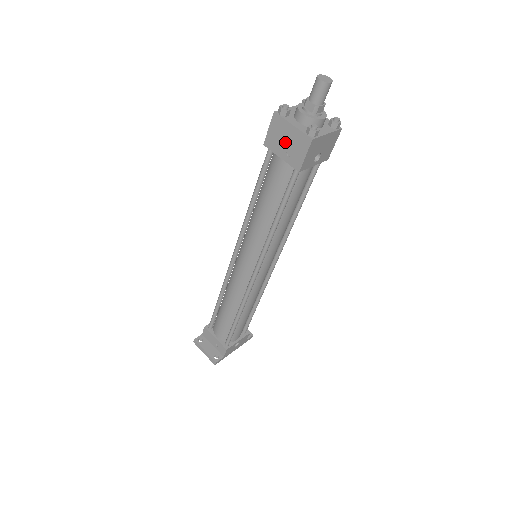
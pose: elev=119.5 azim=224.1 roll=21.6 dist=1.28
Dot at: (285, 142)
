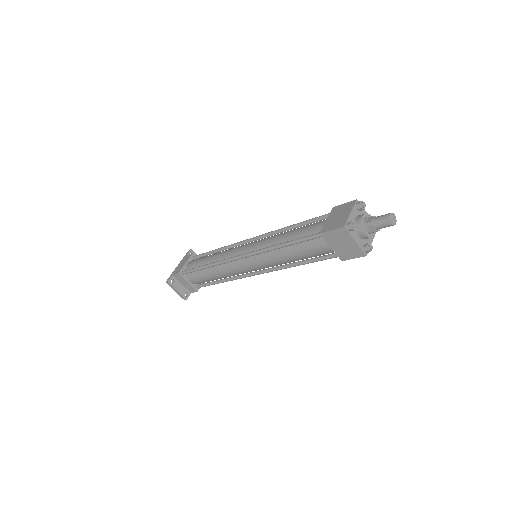
Dot at: (341, 244)
